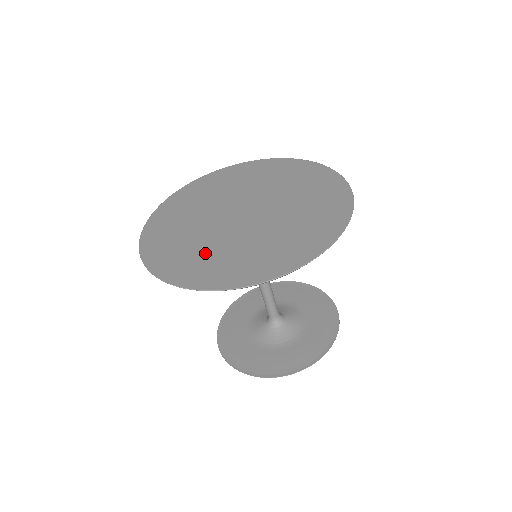
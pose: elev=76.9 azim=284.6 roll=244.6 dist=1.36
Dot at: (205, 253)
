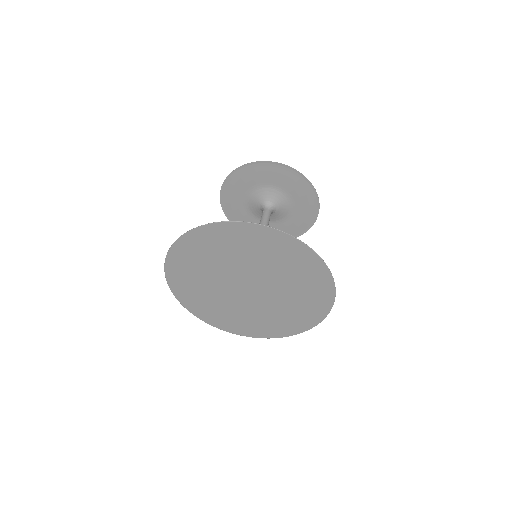
Dot at: (235, 316)
